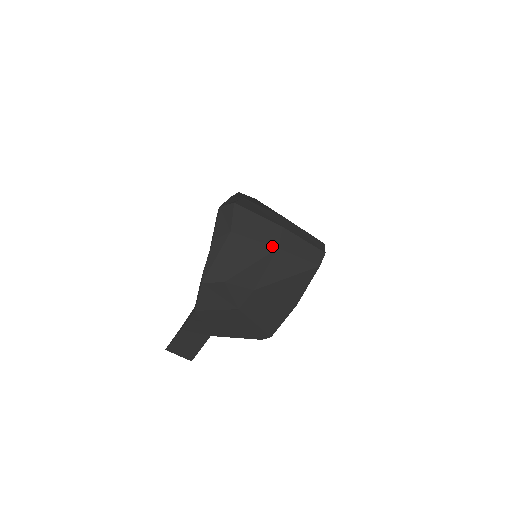
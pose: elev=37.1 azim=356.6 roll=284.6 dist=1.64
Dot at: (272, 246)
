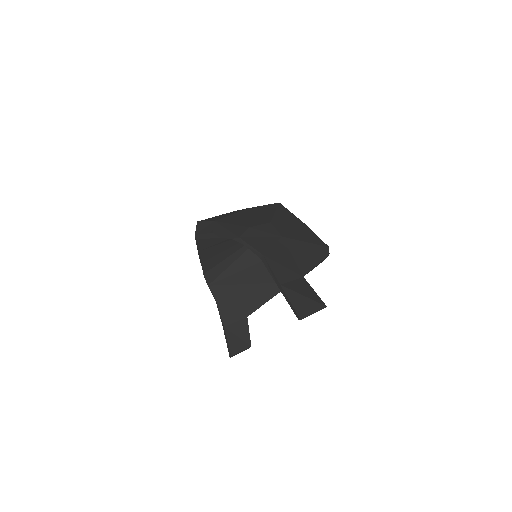
Dot at: (244, 210)
